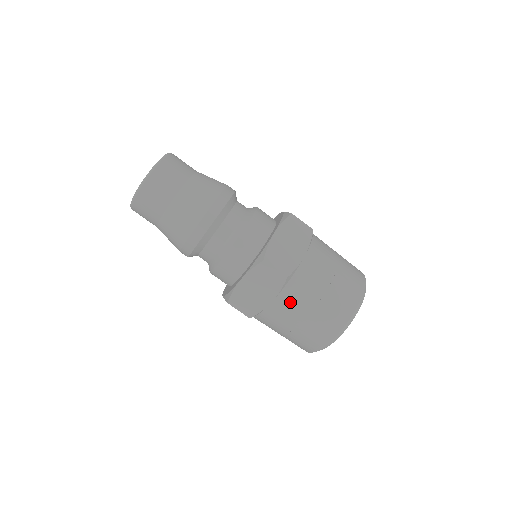
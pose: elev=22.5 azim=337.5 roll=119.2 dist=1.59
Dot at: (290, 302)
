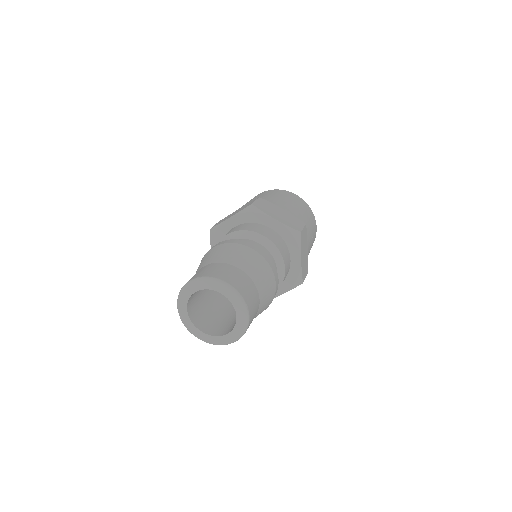
Dot at: occluded
